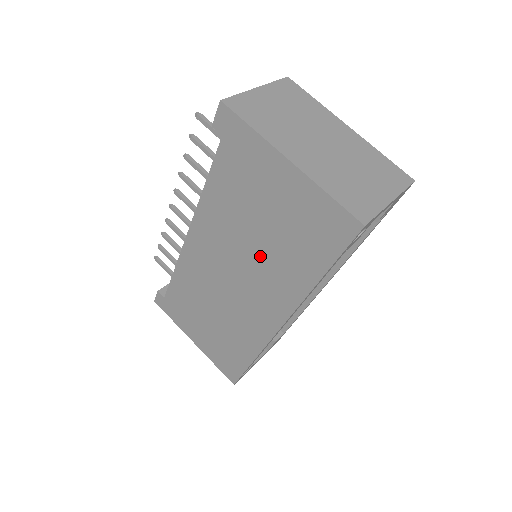
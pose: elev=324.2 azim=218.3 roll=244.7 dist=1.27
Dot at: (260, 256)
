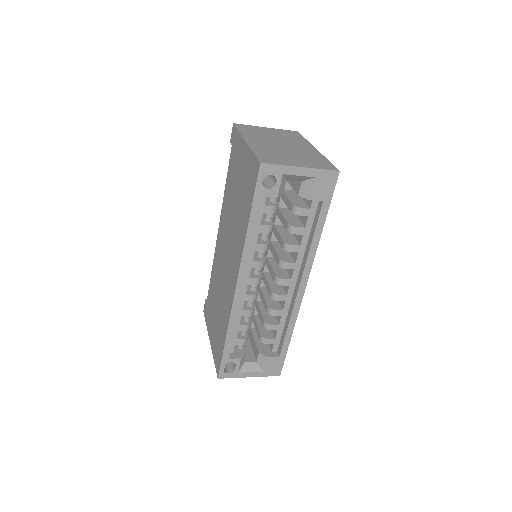
Dot at: (234, 225)
